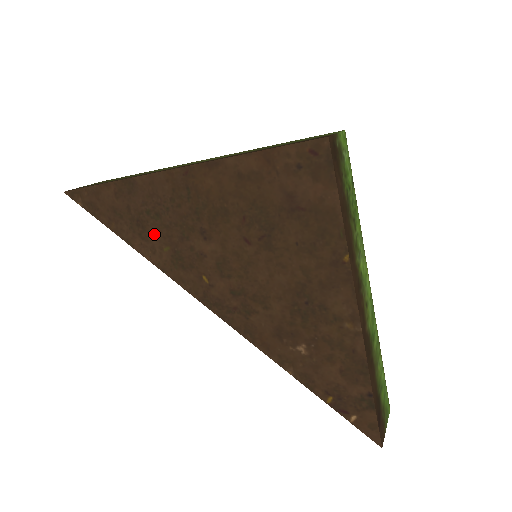
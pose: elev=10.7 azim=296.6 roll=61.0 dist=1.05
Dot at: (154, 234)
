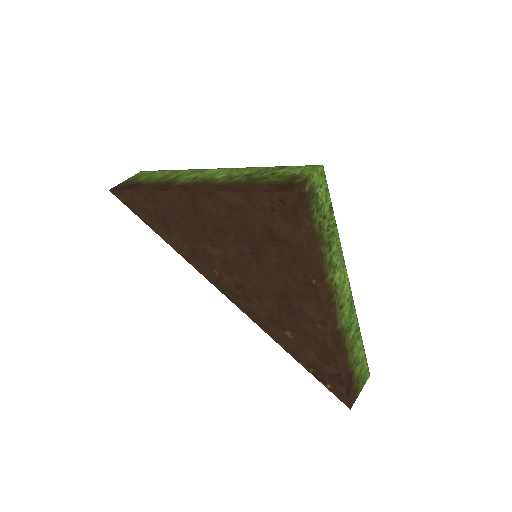
Dot at: (176, 233)
